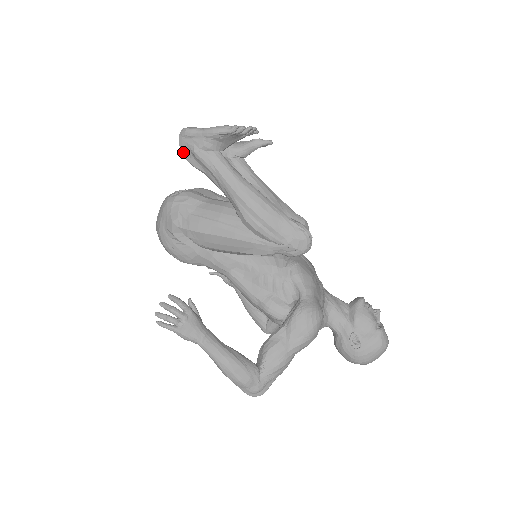
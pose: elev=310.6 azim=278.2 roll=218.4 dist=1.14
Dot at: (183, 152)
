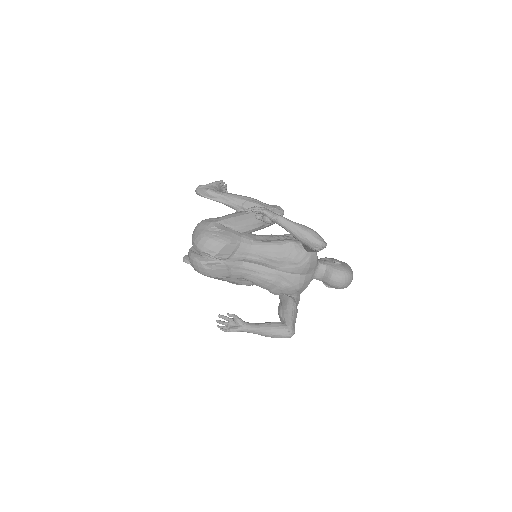
Dot at: (202, 194)
